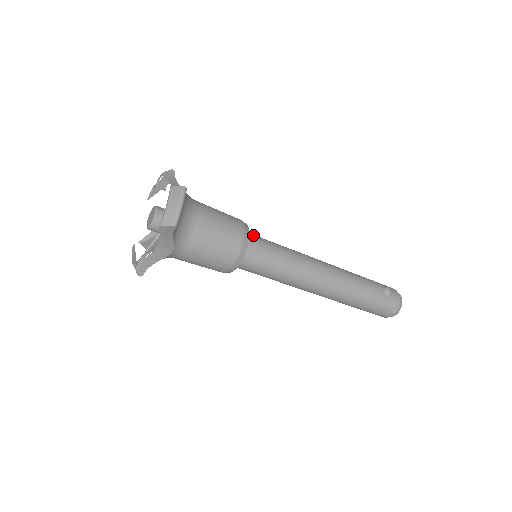
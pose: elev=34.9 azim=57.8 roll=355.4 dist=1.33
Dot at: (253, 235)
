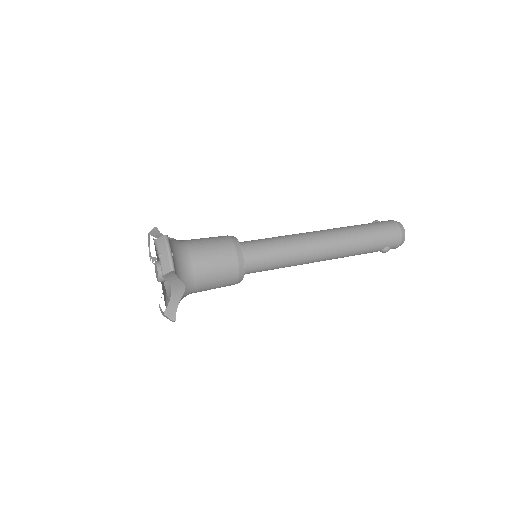
Dot at: (251, 269)
